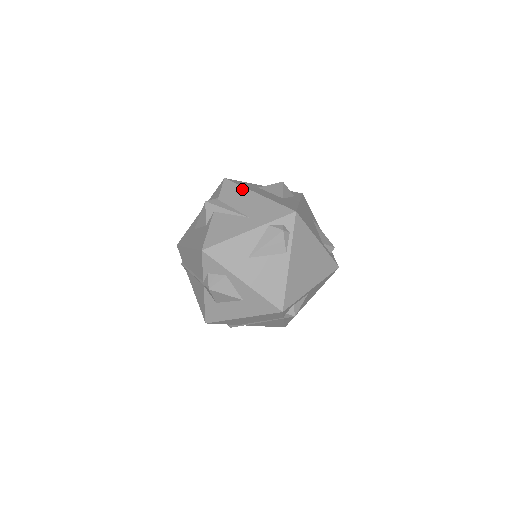
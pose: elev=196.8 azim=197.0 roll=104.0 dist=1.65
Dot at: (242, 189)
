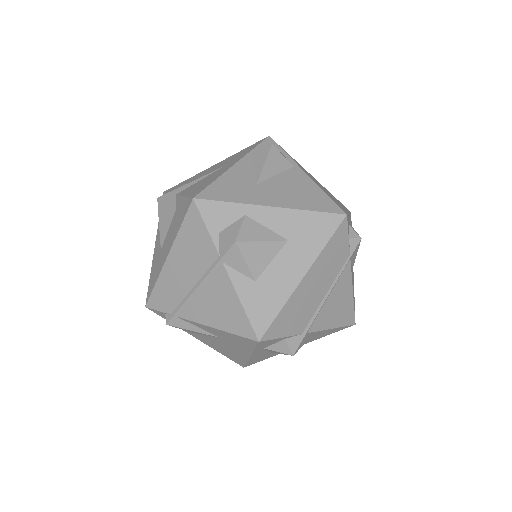
Dot at: (192, 177)
